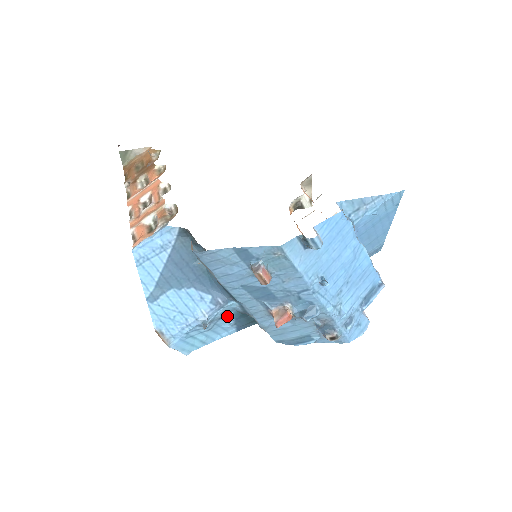
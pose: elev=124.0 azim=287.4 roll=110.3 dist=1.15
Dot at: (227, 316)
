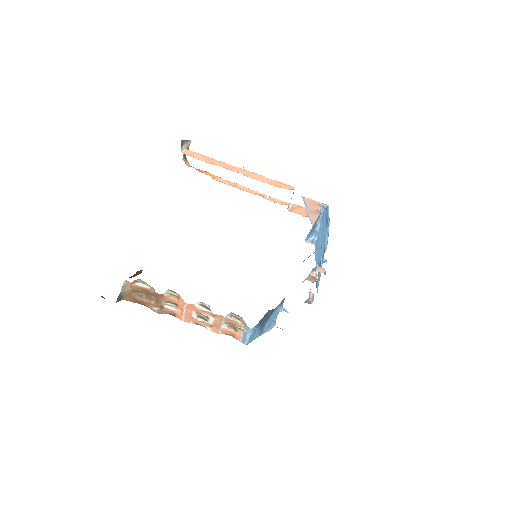
Dot at: occluded
